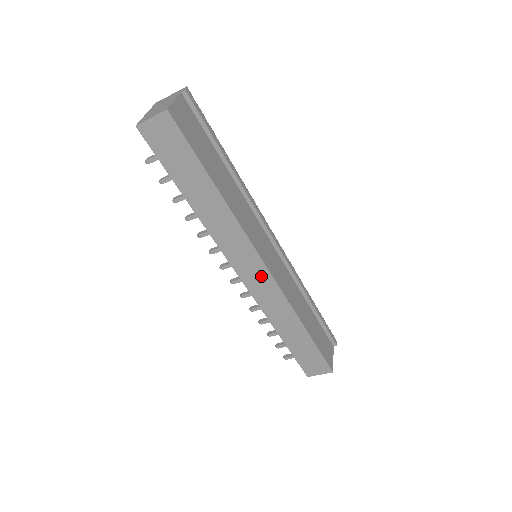
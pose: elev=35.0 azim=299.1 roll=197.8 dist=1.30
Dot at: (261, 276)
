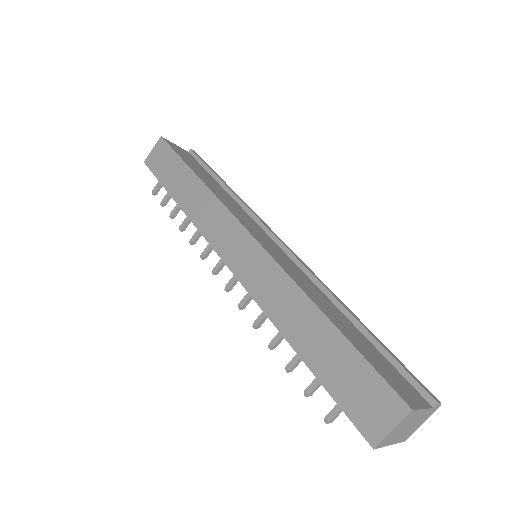
Dot at: (247, 249)
